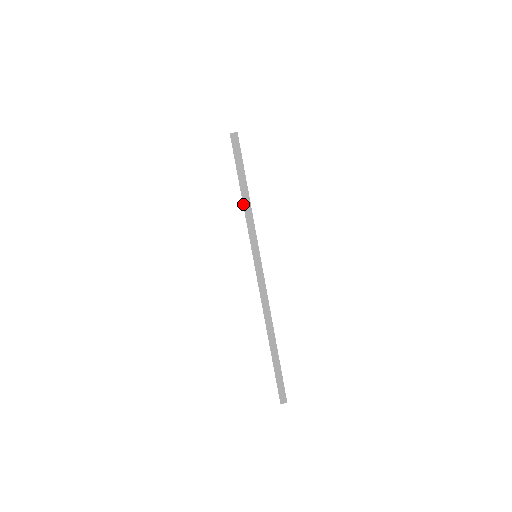
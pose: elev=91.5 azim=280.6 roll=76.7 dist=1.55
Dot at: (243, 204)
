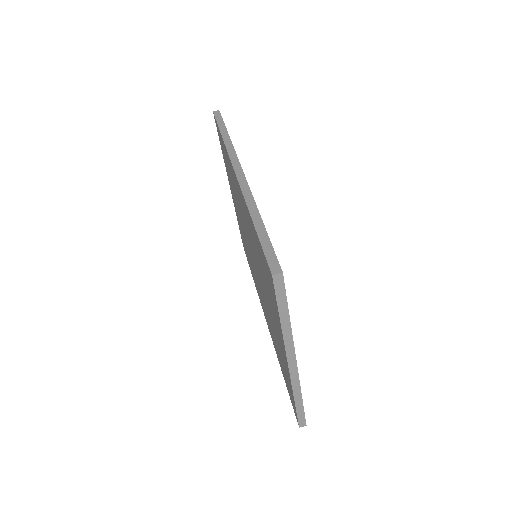
Dot at: (222, 137)
